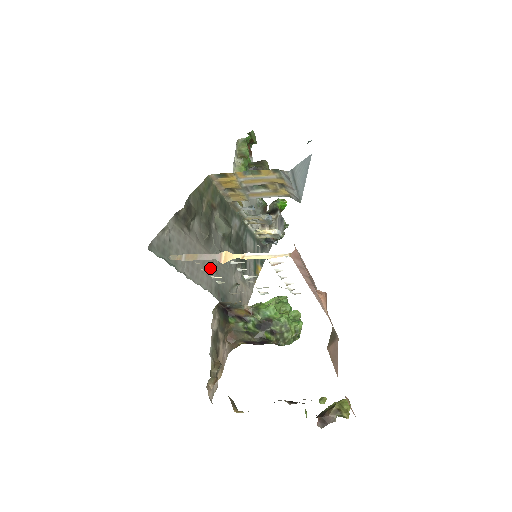
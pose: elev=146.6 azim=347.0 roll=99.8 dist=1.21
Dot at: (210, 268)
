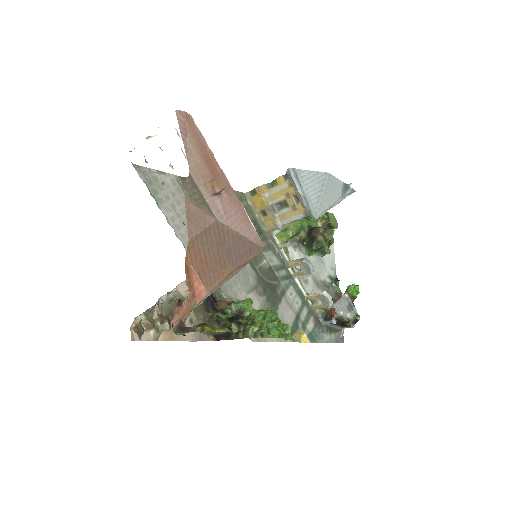
Dot at: occluded
